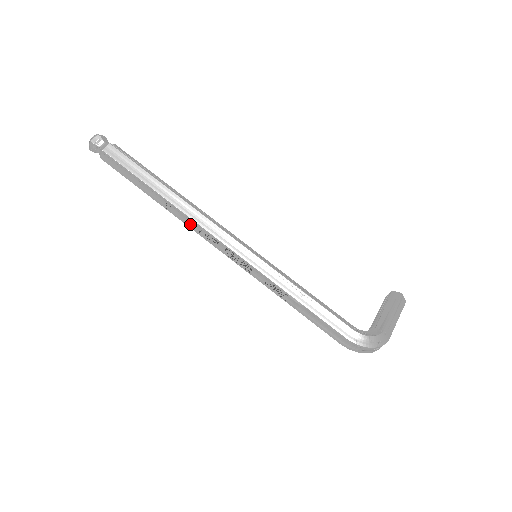
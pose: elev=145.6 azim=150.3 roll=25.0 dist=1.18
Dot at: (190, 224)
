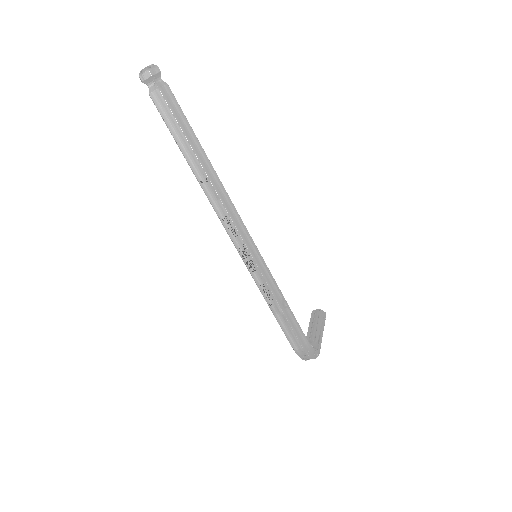
Dot at: (218, 207)
